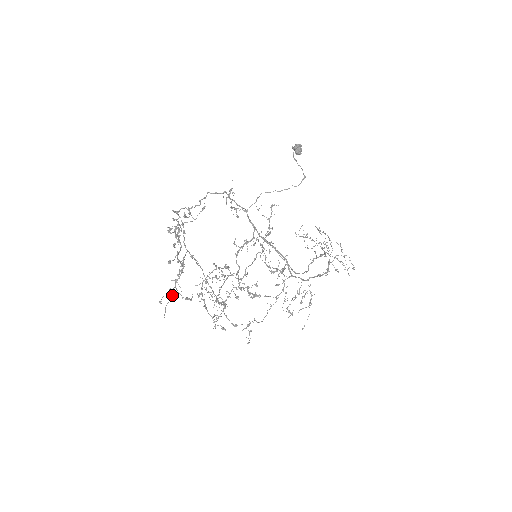
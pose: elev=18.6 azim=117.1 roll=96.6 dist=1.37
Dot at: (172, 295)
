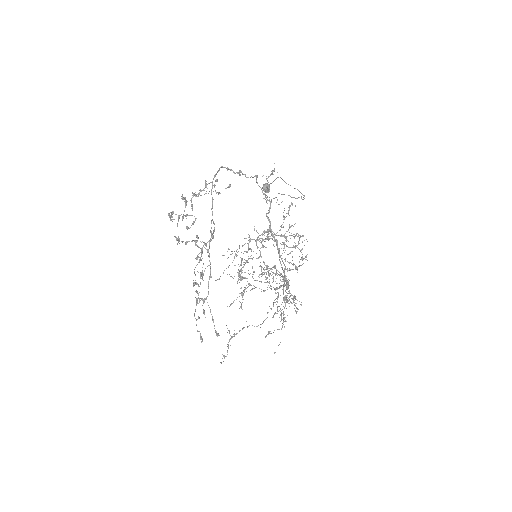
Dot at: occluded
